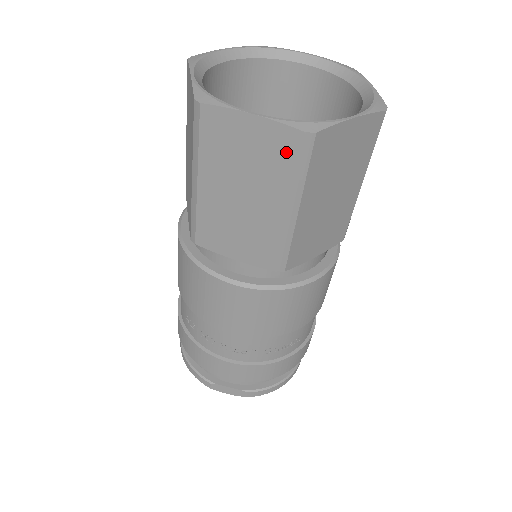
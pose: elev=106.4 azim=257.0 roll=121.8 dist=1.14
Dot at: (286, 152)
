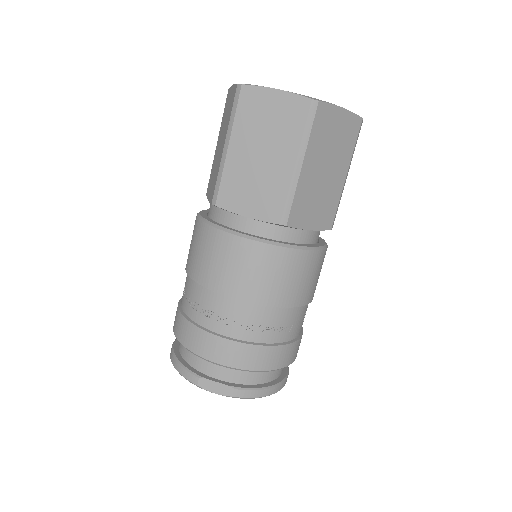
Dot at: (297, 115)
